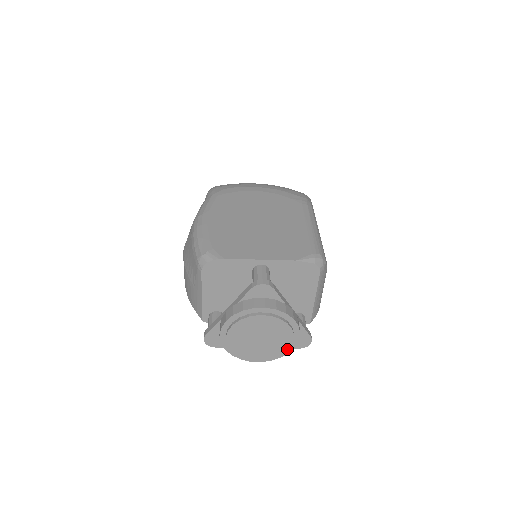
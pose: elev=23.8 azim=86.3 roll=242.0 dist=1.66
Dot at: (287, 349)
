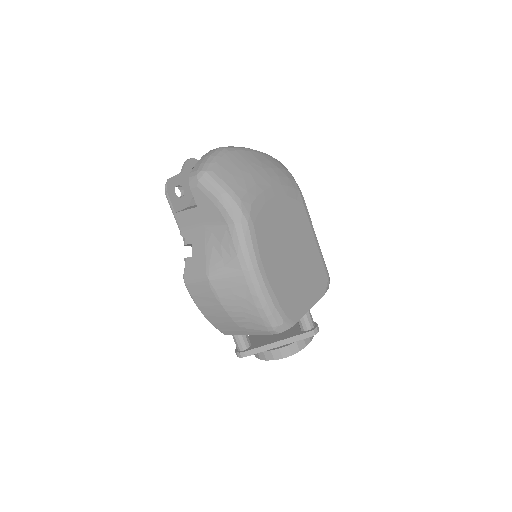
Dot at: occluded
